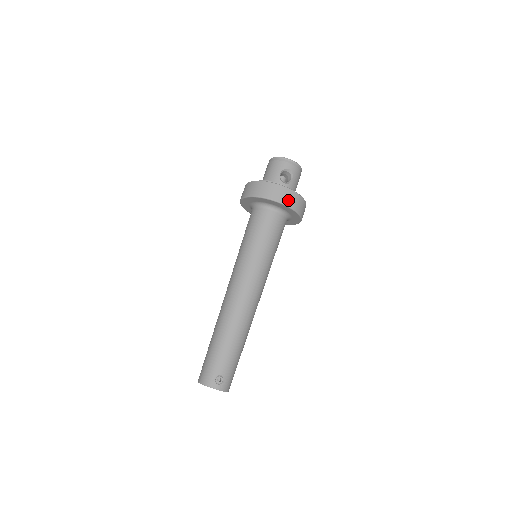
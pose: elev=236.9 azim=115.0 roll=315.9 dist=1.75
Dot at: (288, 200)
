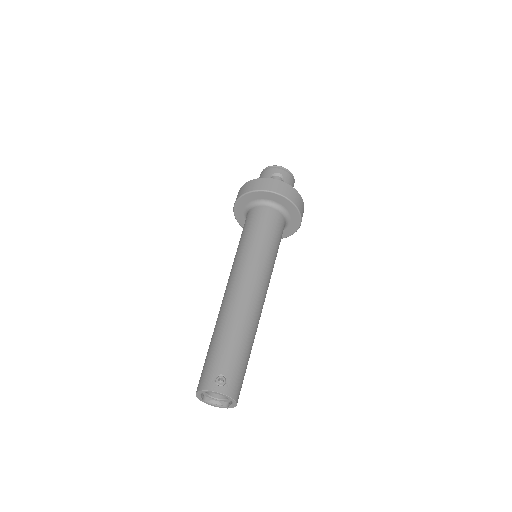
Dot at: (279, 189)
